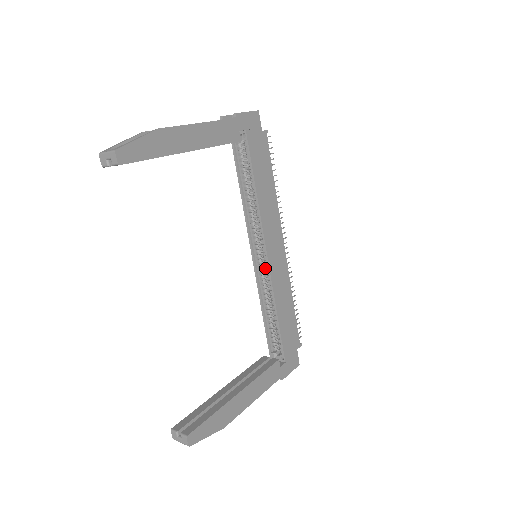
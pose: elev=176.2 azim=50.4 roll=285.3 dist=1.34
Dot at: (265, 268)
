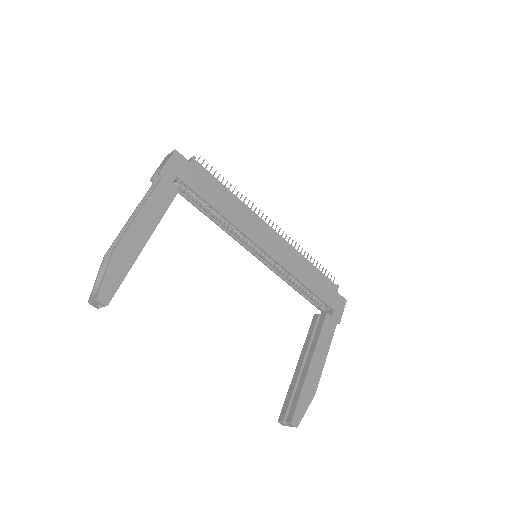
Dot at: occluded
